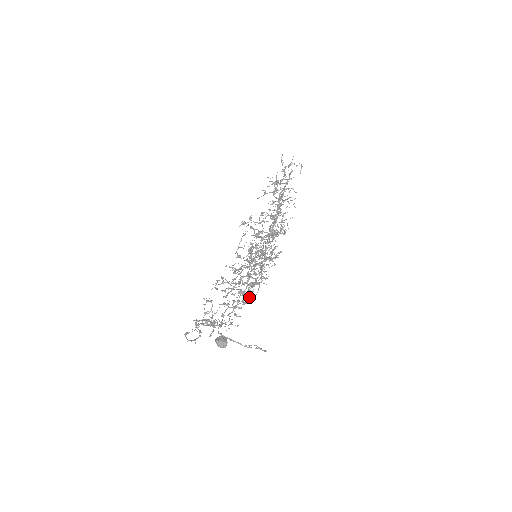
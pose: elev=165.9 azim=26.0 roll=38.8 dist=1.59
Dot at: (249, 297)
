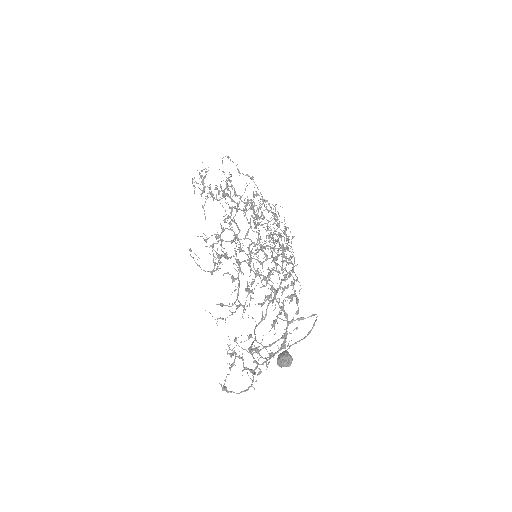
Dot at: (295, 294)
